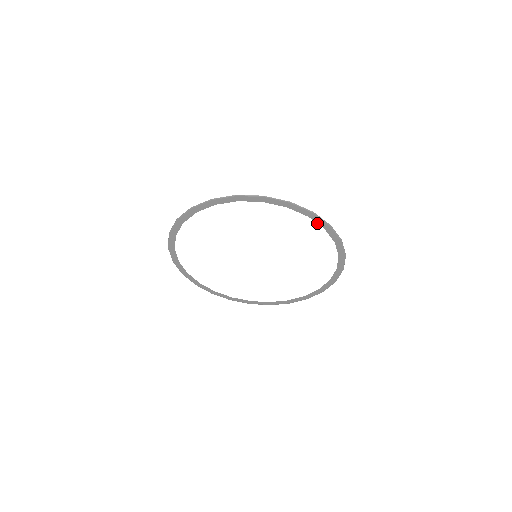
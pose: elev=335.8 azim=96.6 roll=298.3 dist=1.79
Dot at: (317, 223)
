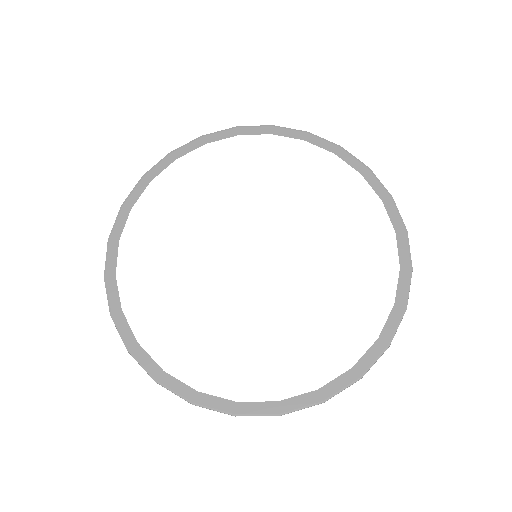
Dot at: occluded
